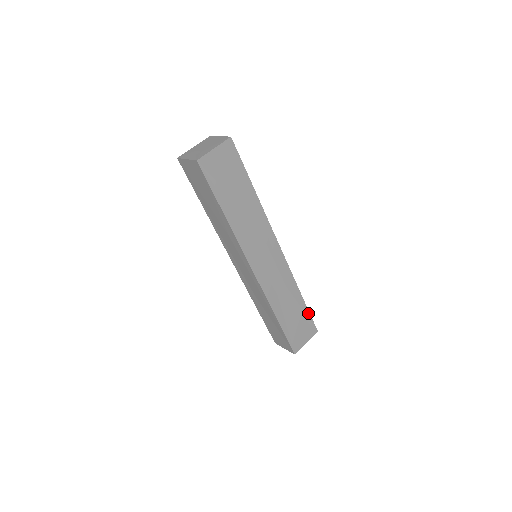
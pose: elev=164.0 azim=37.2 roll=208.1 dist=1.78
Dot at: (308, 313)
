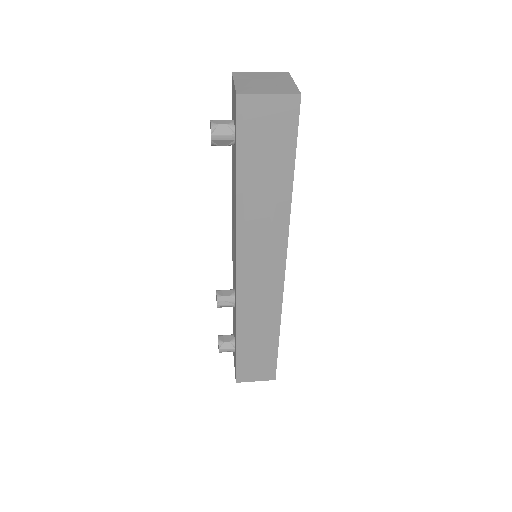
Dot at: occluded
